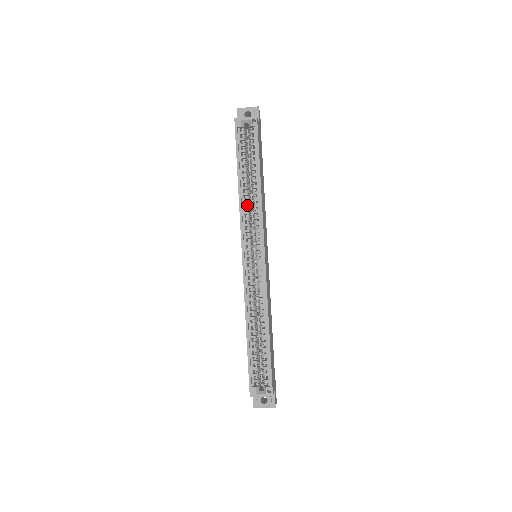
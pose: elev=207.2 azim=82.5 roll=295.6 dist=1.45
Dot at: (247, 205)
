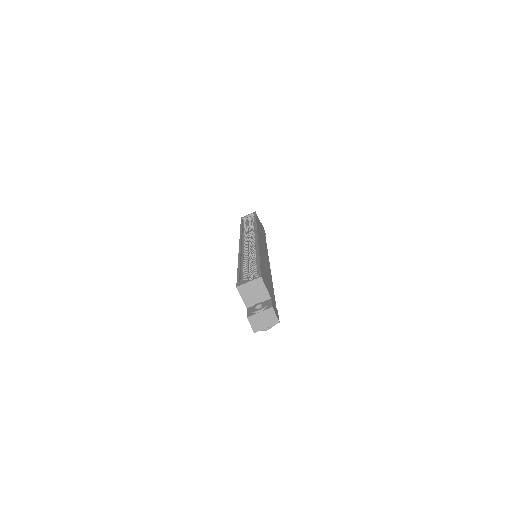
Dot at: (246, 232)
